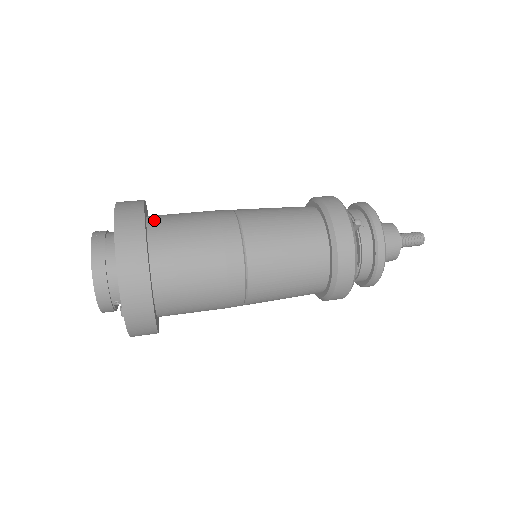
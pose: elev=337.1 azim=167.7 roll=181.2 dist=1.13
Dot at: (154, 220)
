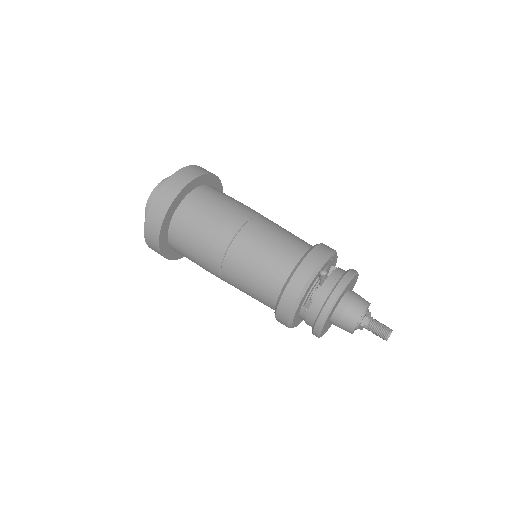
Dot at: (206, 187)
